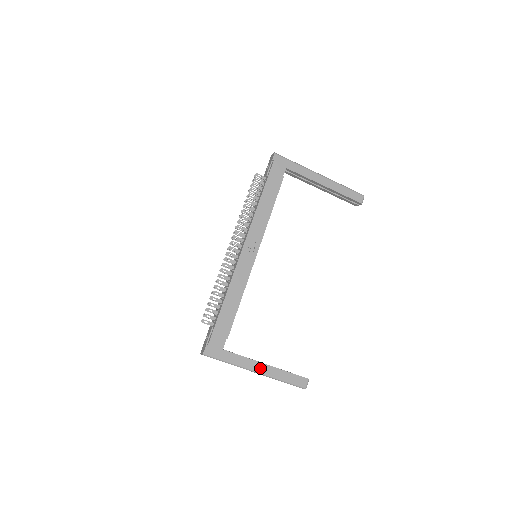
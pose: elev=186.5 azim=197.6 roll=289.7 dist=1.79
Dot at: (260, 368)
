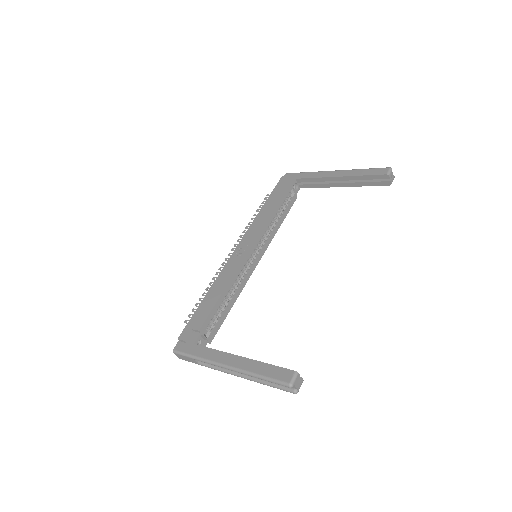
Dot at: (231, 361)
